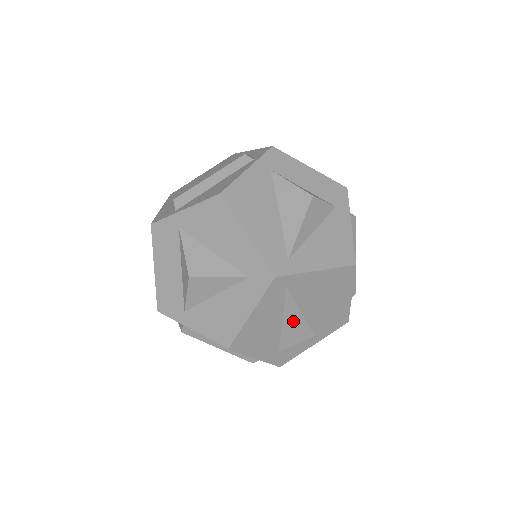
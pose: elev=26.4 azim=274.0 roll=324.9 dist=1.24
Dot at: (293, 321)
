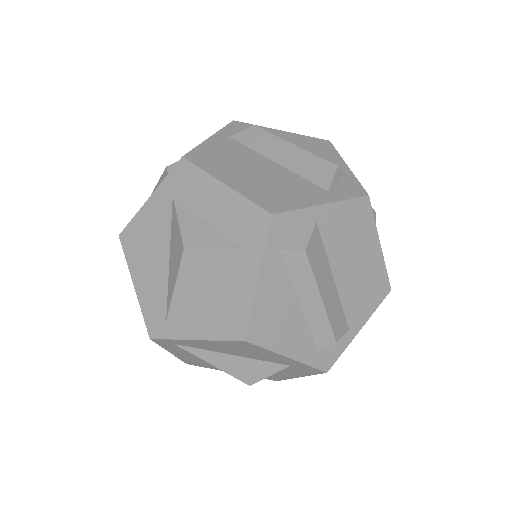
Dot at: occluded
